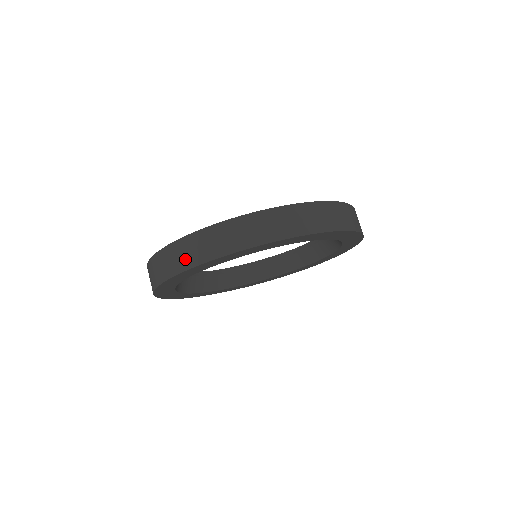
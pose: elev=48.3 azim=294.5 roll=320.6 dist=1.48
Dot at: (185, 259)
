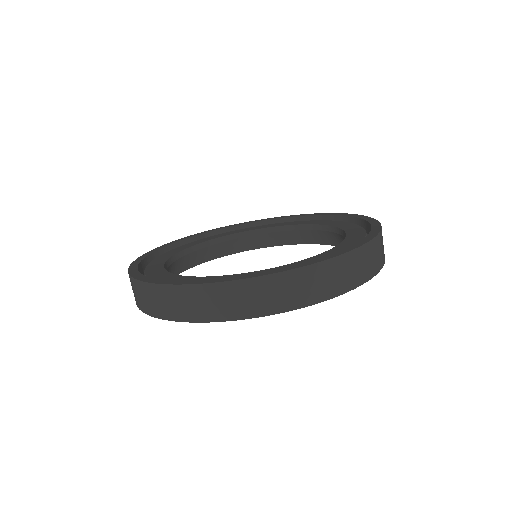
Dot at: (216, 309)
